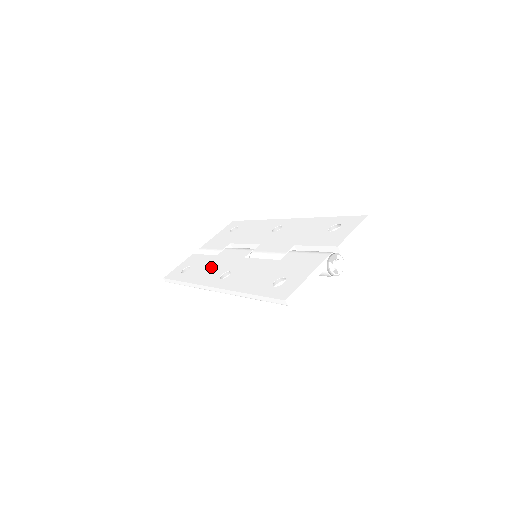
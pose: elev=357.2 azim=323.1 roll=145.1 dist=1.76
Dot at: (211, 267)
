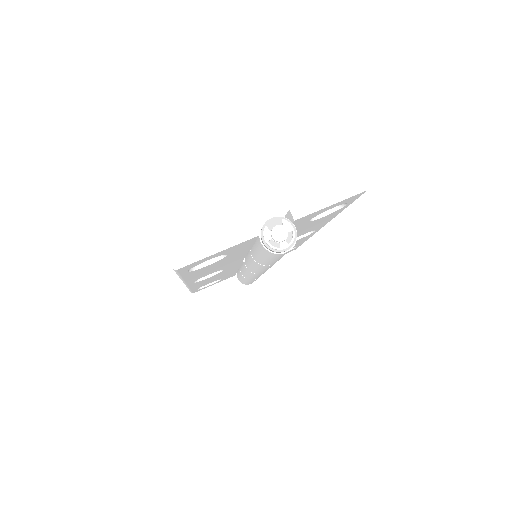
Dot at: occluded
